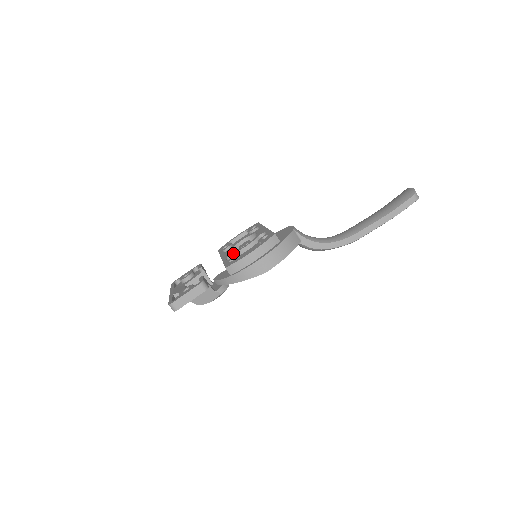
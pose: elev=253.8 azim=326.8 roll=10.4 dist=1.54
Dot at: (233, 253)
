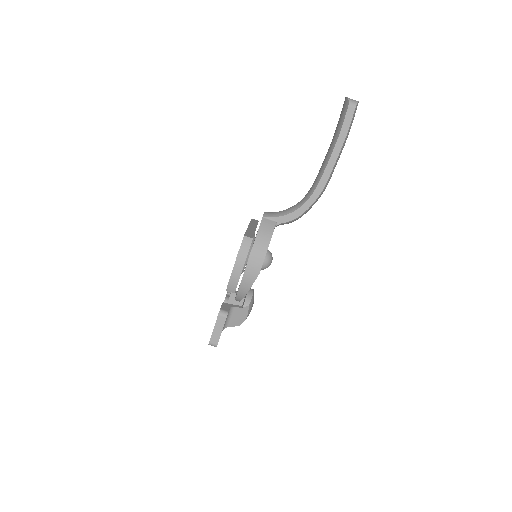
Dot at: occluded
